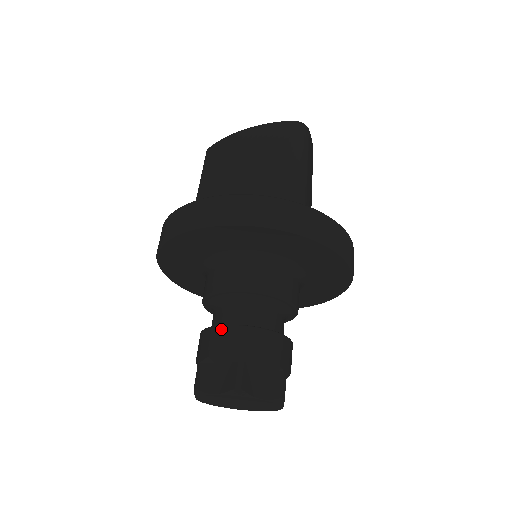
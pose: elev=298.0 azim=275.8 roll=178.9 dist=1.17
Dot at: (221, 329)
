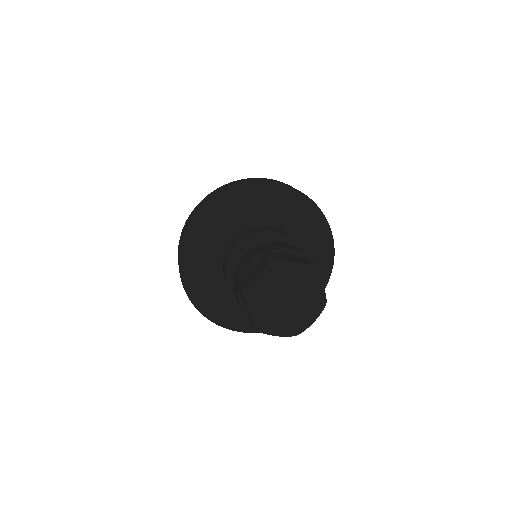
Dot at: (245, 256)
